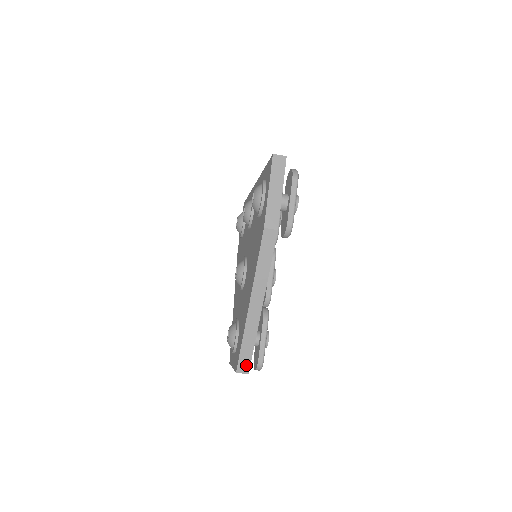
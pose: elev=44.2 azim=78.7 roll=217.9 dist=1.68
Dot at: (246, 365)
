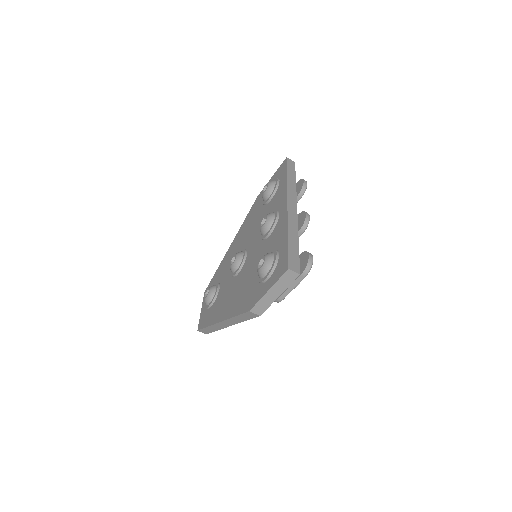
Dot at: (206, 332)
